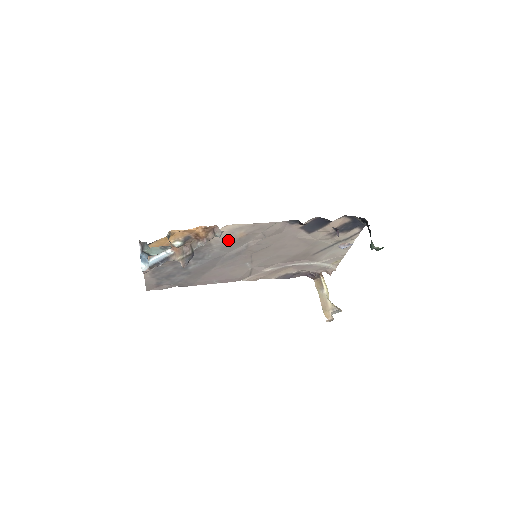
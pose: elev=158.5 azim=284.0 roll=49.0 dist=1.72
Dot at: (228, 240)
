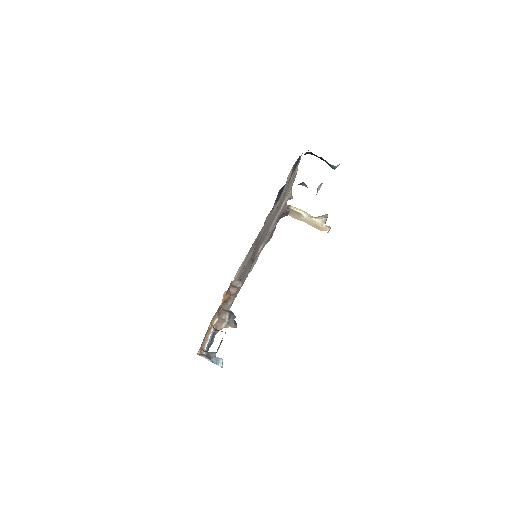
Dot at: (239, 275)
